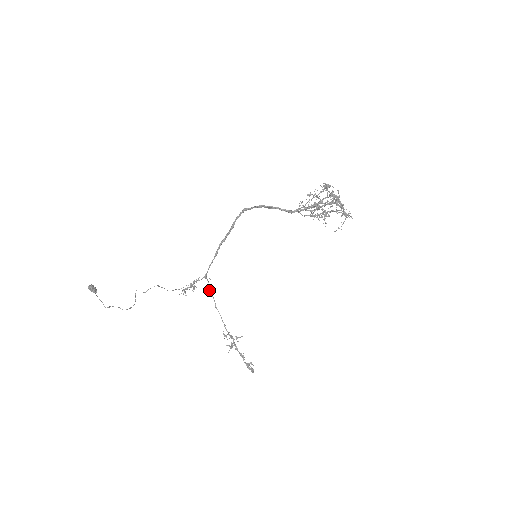
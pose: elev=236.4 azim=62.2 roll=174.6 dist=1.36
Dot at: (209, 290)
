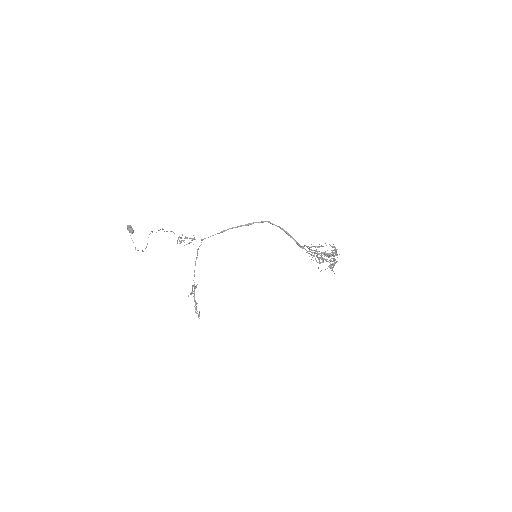
Dot at: (198, 248)
